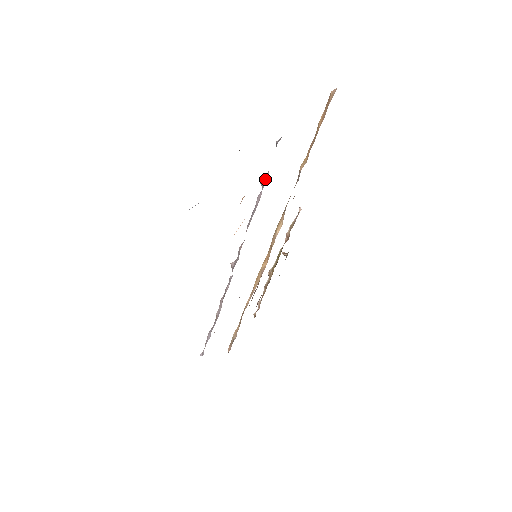
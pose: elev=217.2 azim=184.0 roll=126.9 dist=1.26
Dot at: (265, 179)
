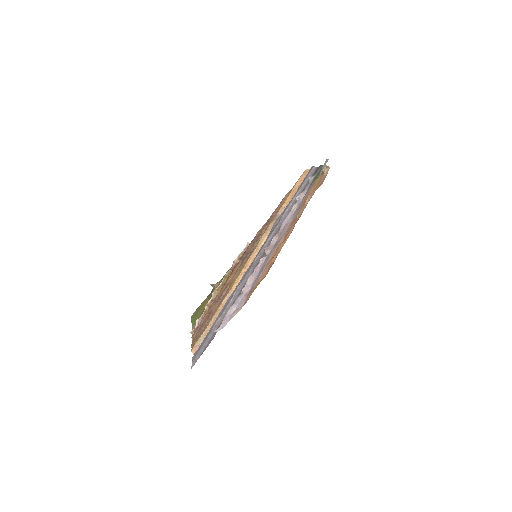
Dot at: (301, 195)
